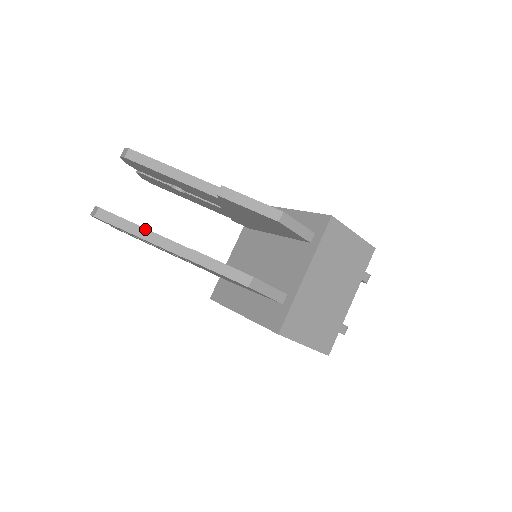
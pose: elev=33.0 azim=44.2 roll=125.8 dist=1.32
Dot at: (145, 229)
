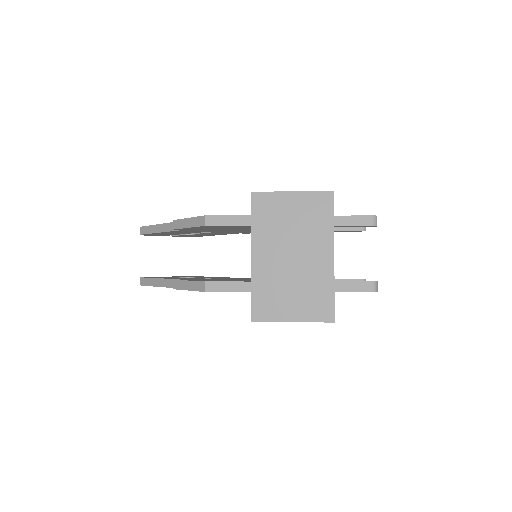
Dot at: (159, 279)
